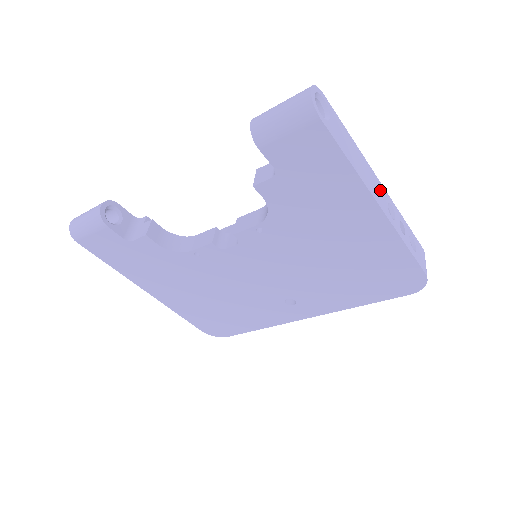
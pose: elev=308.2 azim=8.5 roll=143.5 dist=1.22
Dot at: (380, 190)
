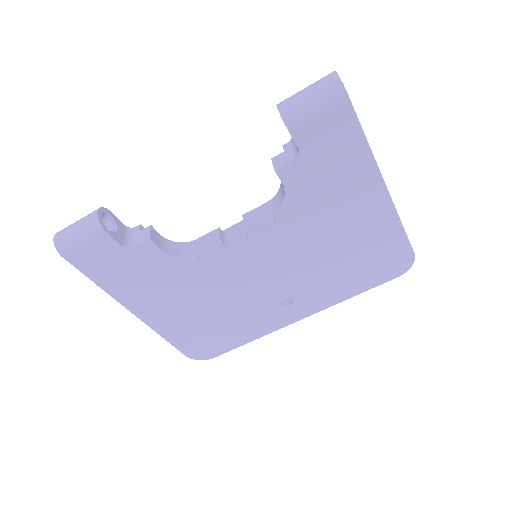
Dot at: occluded
